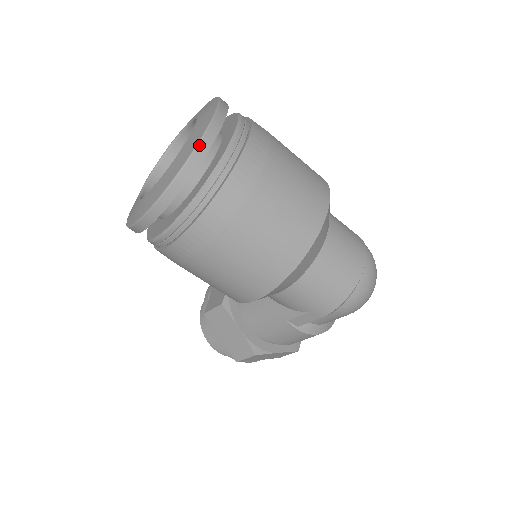
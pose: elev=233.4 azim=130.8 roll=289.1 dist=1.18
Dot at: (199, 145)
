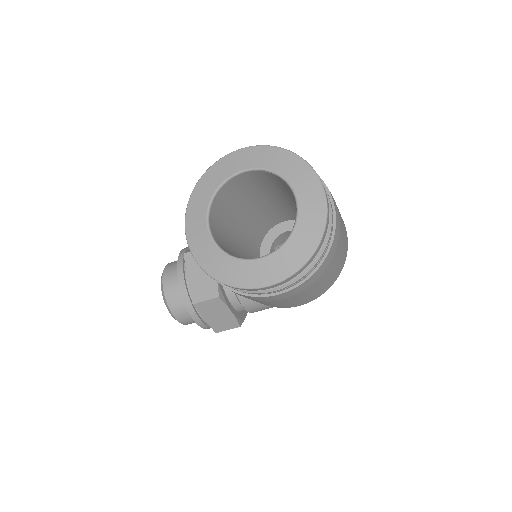
Dot at: (326, 226)
